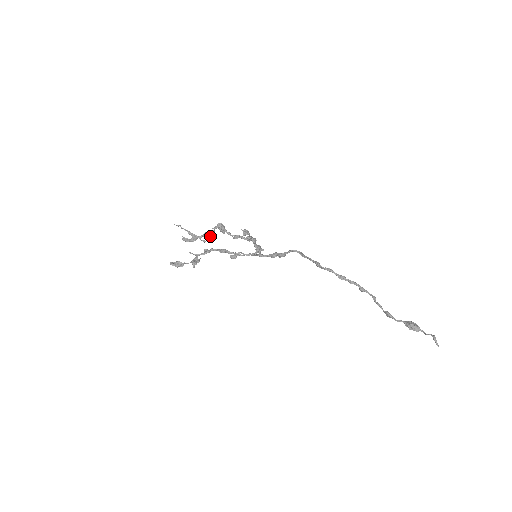
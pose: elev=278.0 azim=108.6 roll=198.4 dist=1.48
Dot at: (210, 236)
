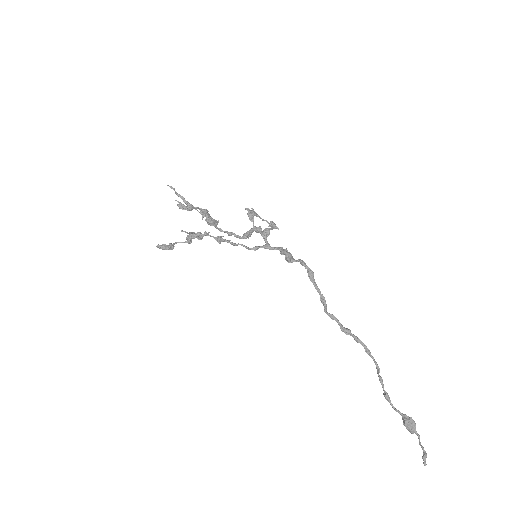
Dot at: occluded
